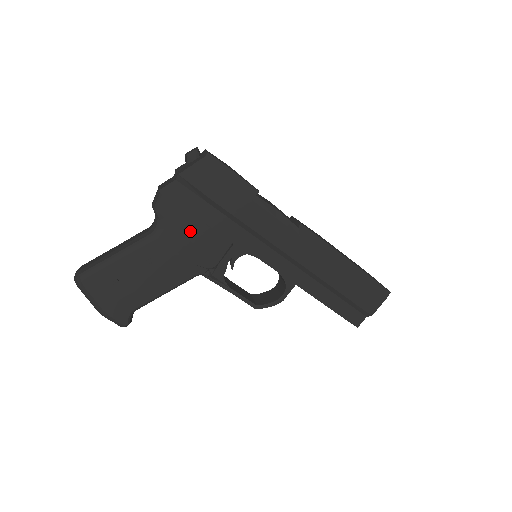
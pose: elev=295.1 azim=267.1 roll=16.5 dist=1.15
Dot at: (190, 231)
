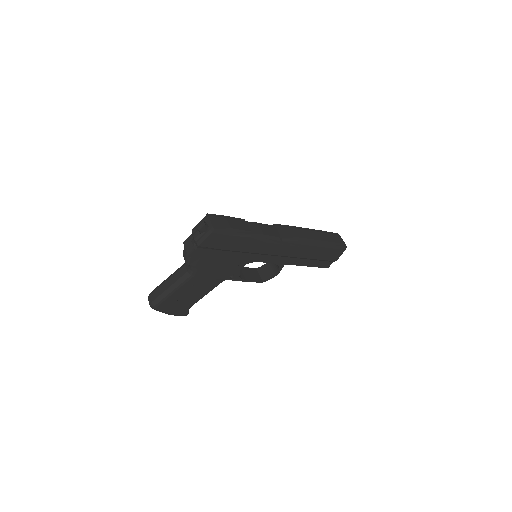
Dot at: (213, 266)
